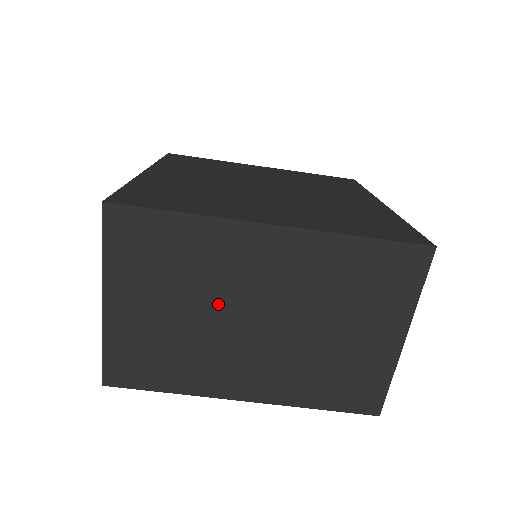
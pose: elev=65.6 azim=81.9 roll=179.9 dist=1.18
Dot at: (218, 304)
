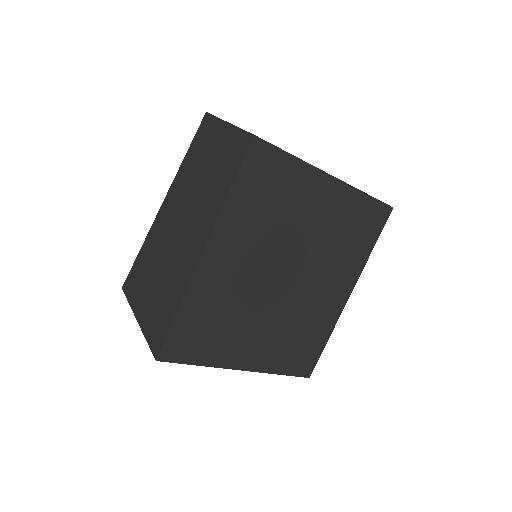
Dot at: occluded
